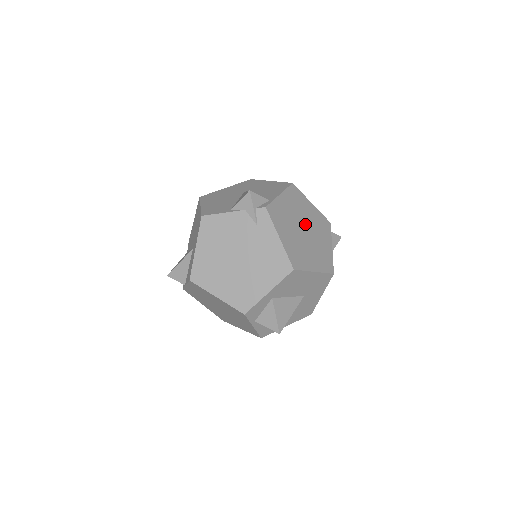
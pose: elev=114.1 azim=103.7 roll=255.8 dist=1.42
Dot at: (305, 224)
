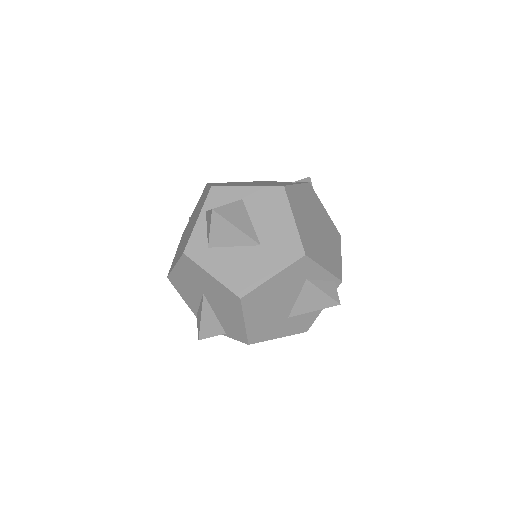
Dot at: (322, 233)
